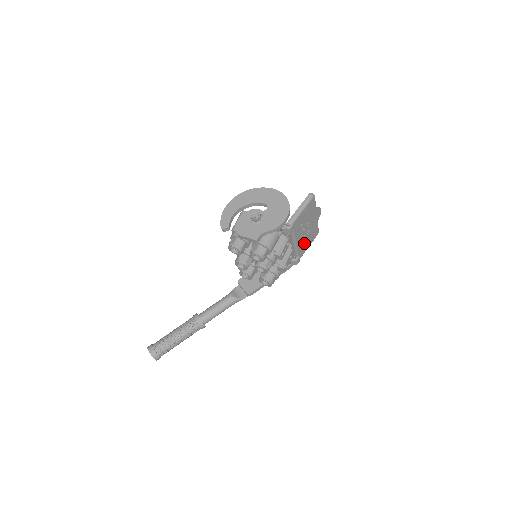
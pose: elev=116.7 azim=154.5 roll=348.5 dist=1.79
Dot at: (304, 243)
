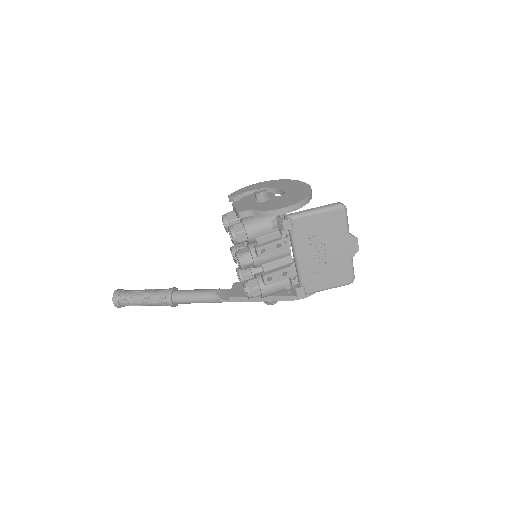
Dot at: (317, 273)
